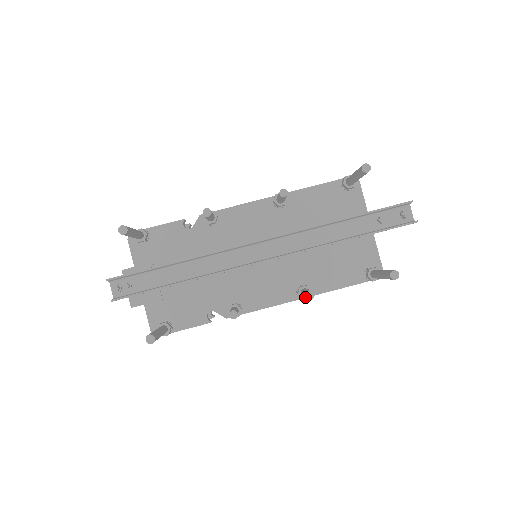
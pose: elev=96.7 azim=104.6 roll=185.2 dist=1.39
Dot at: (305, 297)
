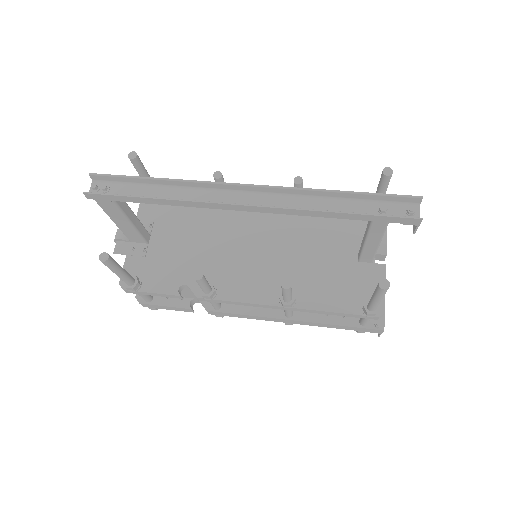
Dot at: (286, 303)
